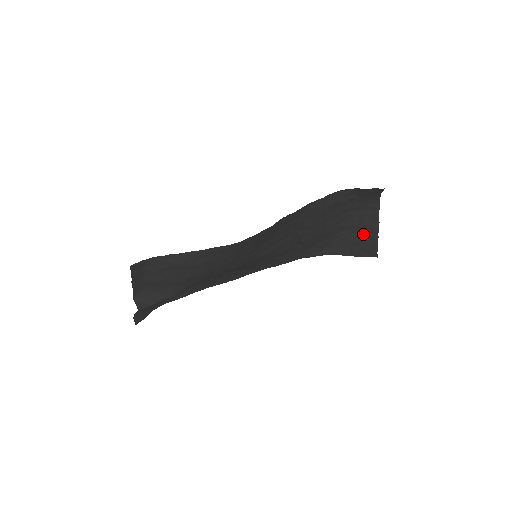
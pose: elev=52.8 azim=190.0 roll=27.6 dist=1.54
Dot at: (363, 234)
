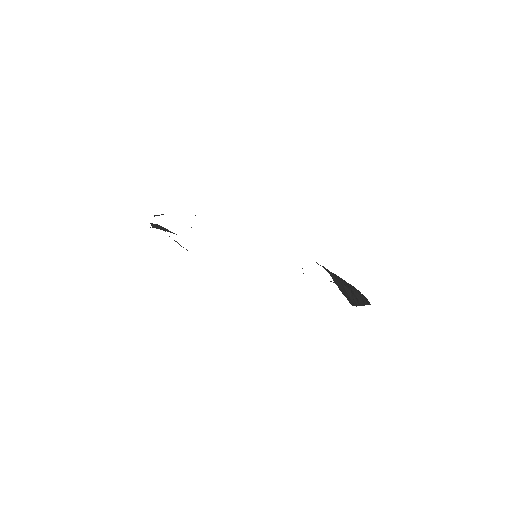
Dot at: (352, 294)
